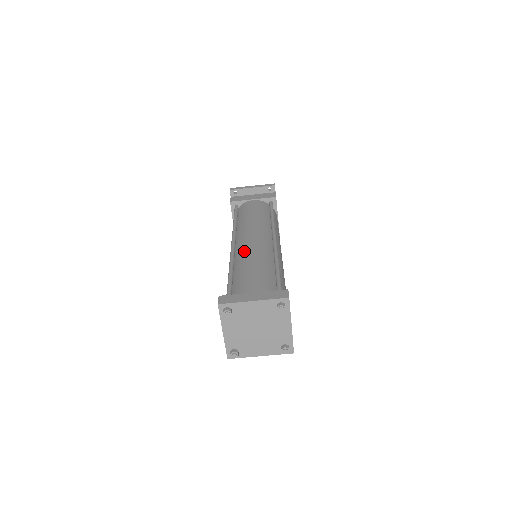
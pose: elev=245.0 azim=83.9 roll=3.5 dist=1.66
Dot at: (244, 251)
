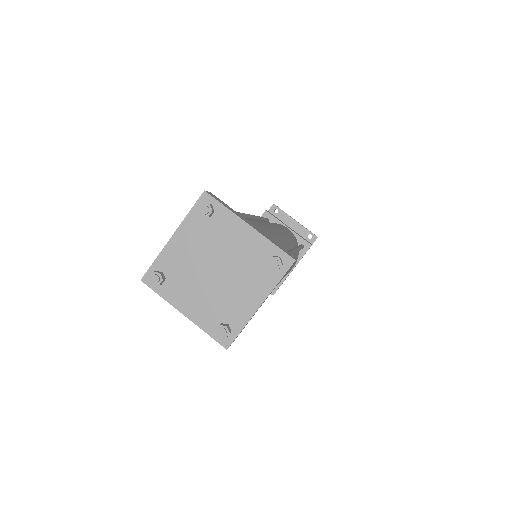
Dot at: occluded
